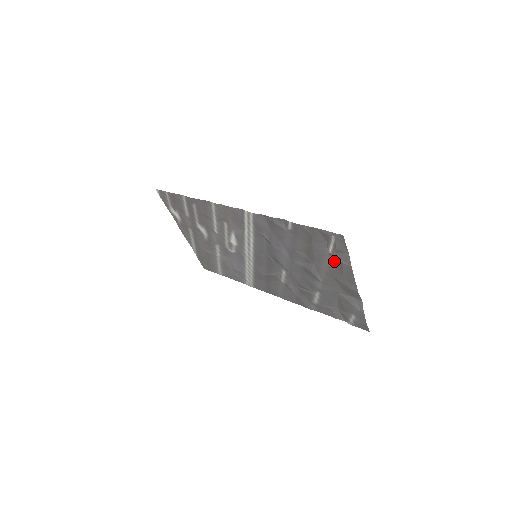
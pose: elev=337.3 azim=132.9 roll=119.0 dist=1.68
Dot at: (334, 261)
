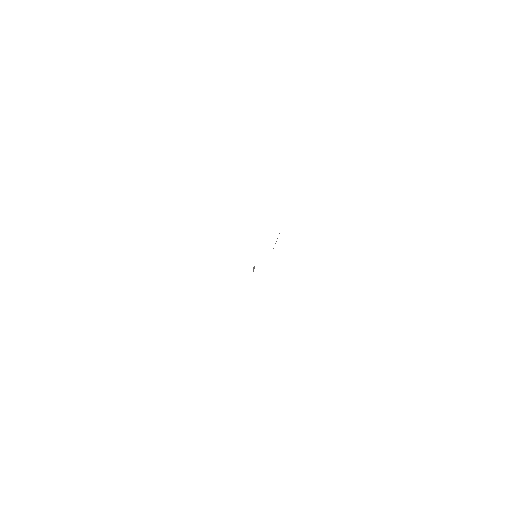
Dot at: occluded
